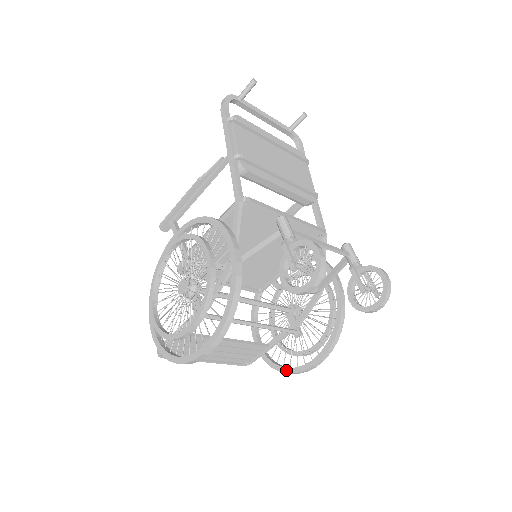
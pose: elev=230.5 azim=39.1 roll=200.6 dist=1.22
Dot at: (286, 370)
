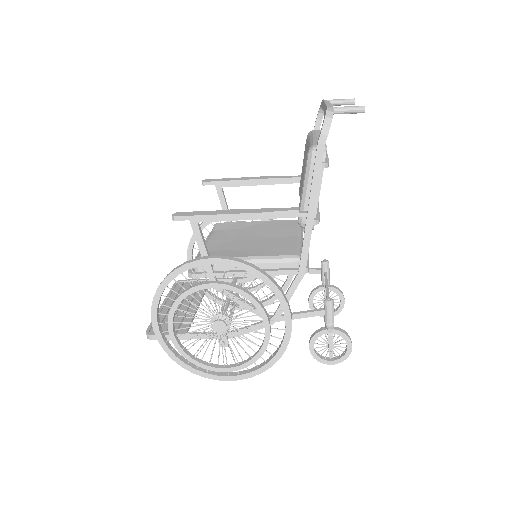
Dot at: occluded
